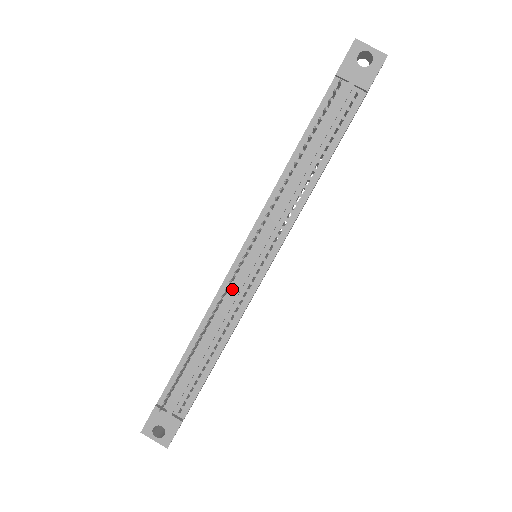
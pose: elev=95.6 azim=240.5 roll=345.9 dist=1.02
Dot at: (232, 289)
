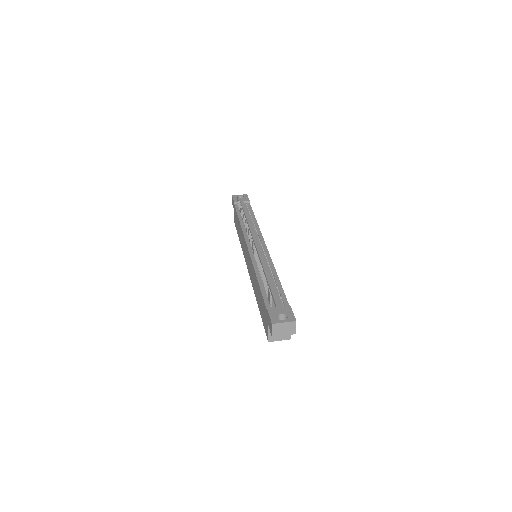
Dot at: occluded
